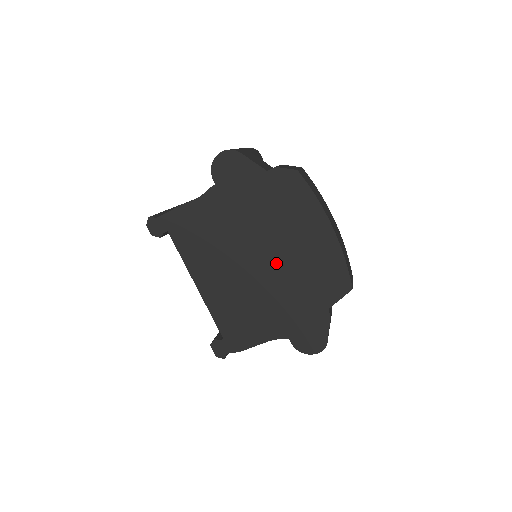
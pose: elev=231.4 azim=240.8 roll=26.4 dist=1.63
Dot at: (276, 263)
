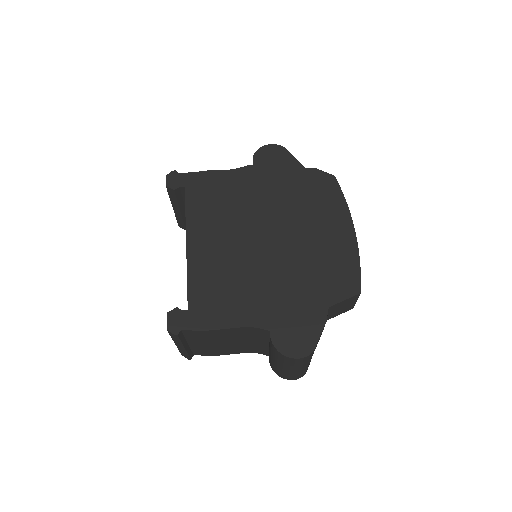
Dot at: (285, 245)
